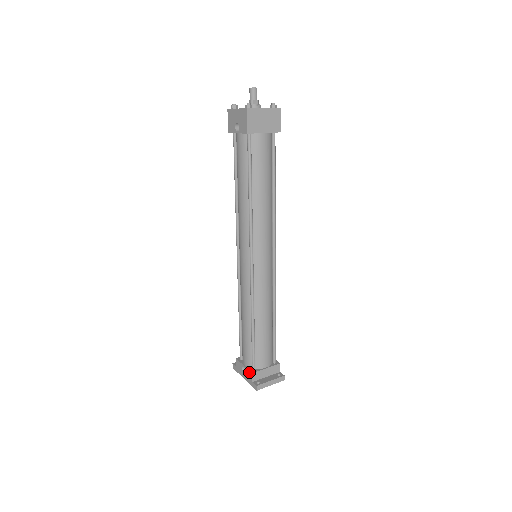
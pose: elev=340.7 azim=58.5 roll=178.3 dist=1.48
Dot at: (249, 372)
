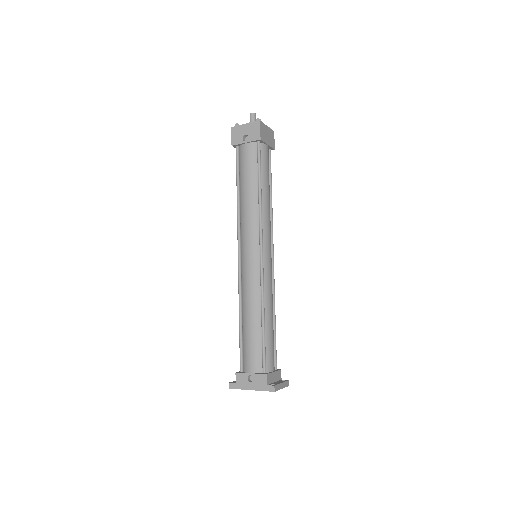
Dot at: (261, 376)
